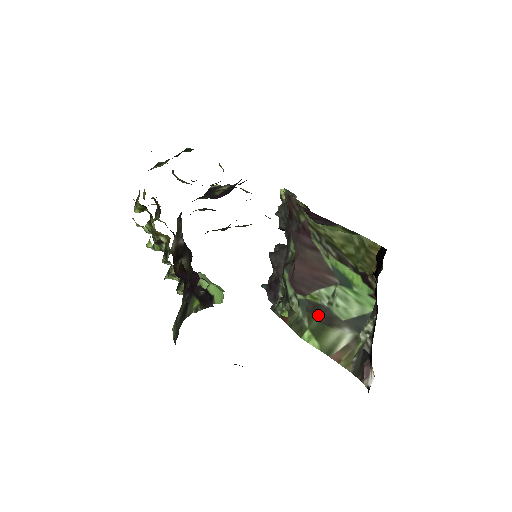
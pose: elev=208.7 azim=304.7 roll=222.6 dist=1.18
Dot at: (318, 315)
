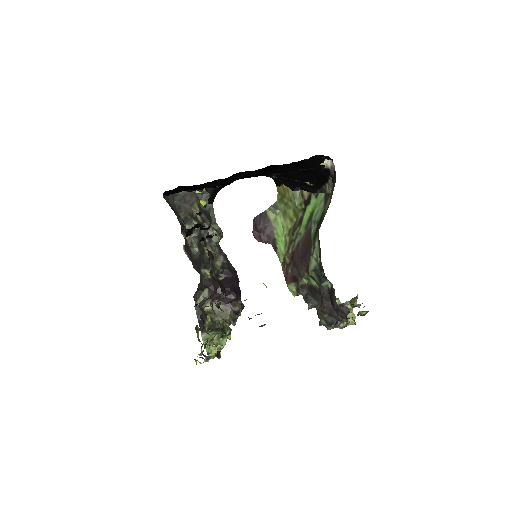
Dot at: (318, 227)
